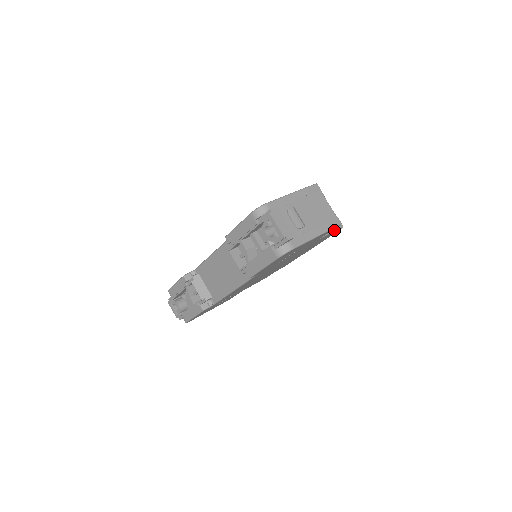
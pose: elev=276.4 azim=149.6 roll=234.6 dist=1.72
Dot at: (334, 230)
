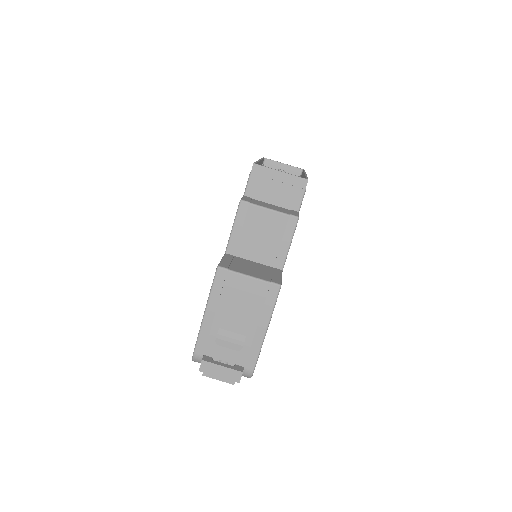
Dot at: (291, 238)
